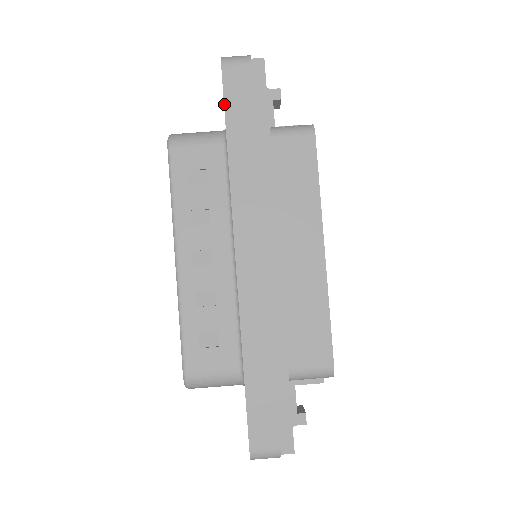
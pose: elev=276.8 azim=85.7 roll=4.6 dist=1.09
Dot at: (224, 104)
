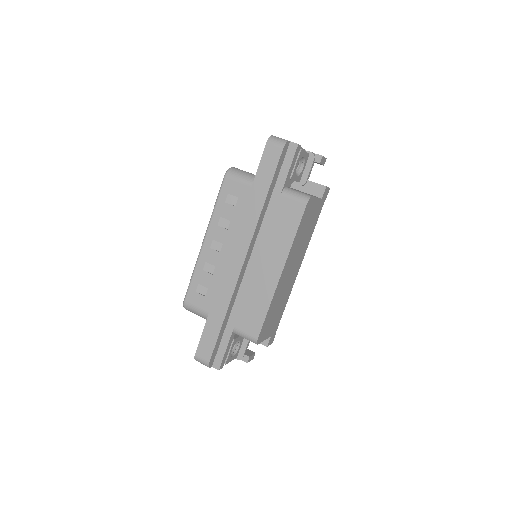
Dot at: (258, 166)
